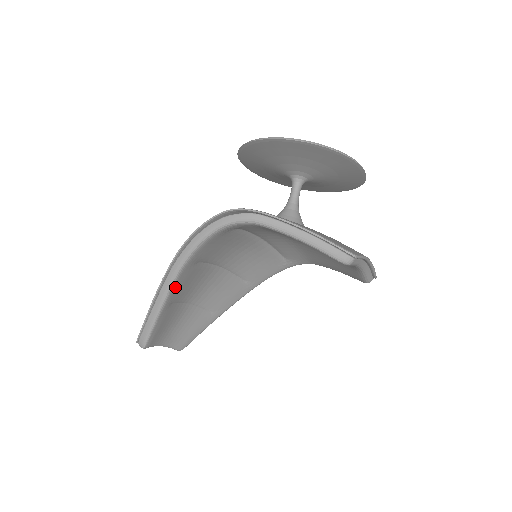
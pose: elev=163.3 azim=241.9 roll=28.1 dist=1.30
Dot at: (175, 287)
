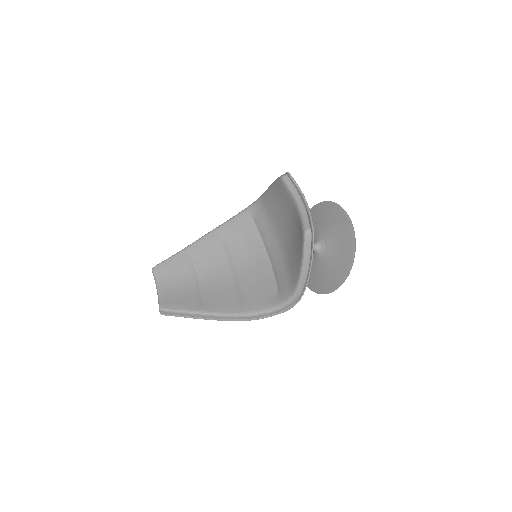
Dot at: (201, 242)
